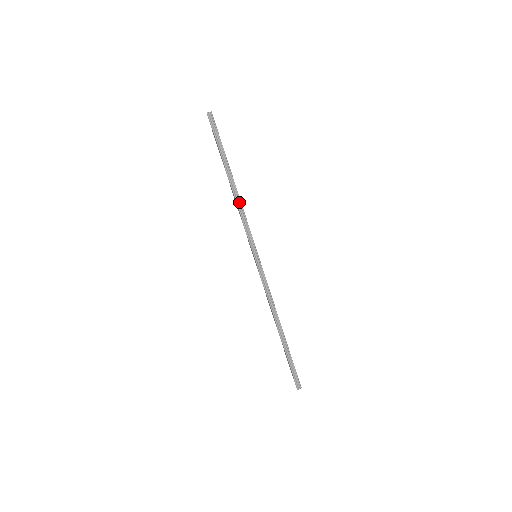
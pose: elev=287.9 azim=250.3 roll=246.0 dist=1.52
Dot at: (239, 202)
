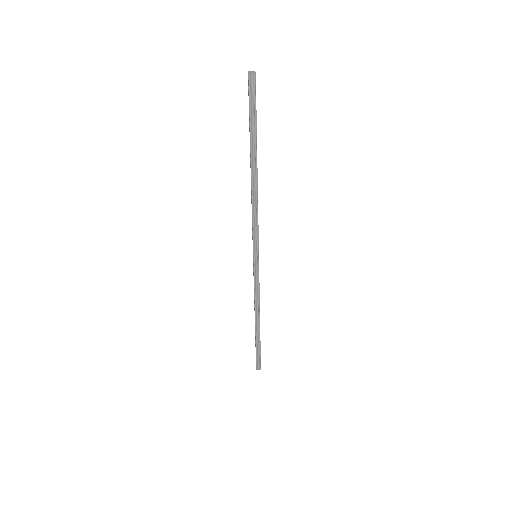
Dot at: (255, 198)
